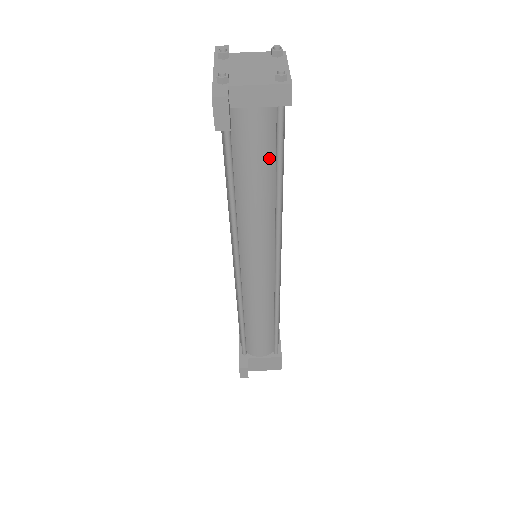
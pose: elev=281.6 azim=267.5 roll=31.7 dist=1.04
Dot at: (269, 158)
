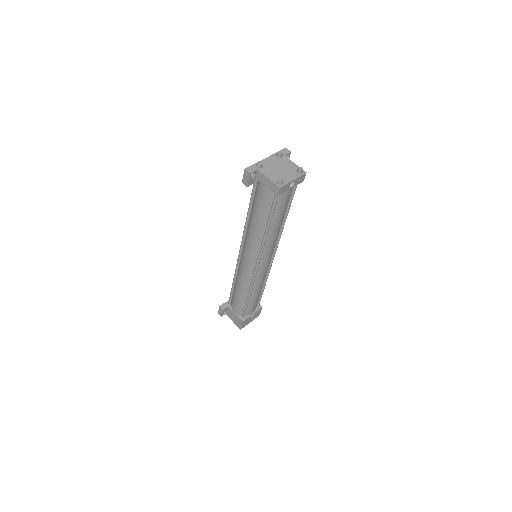
Dot at: (266, 212)
